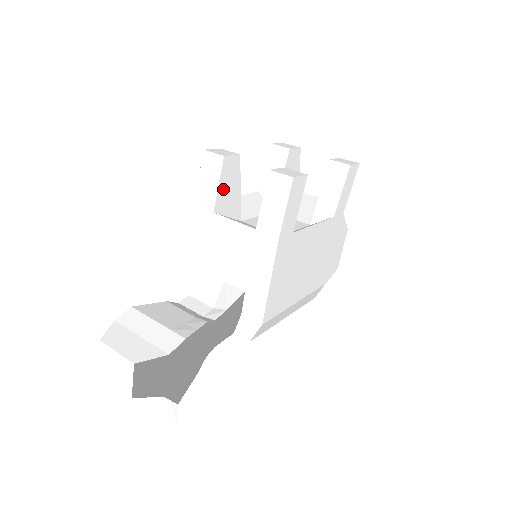
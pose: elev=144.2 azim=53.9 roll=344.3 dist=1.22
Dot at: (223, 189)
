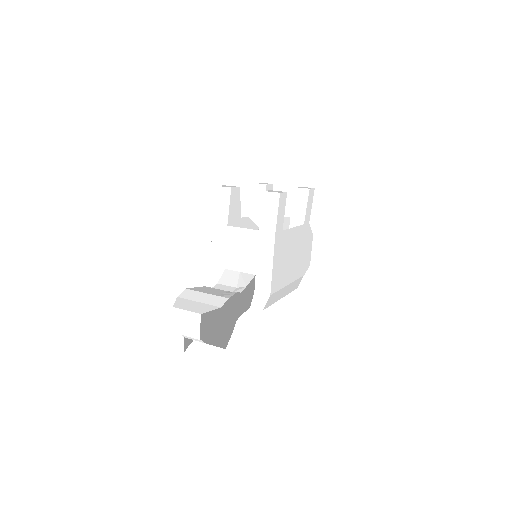
Dot at: (232, 210)
